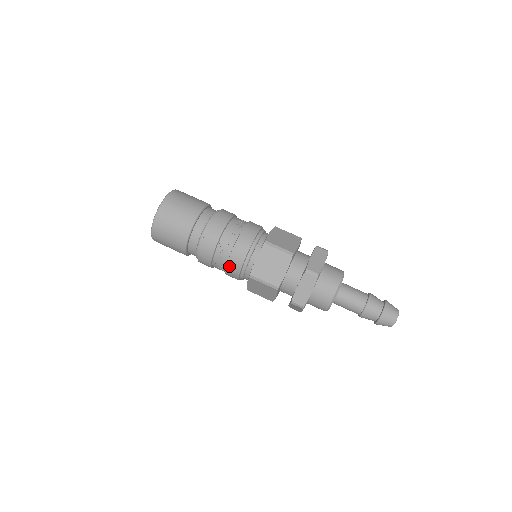
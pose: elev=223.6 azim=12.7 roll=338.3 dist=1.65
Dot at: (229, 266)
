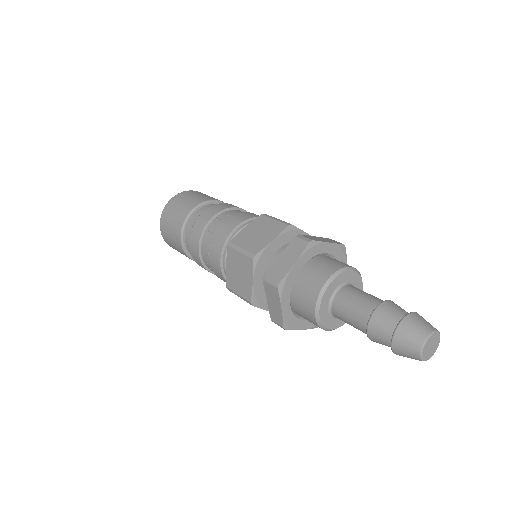
Dot at: (214, 242)
